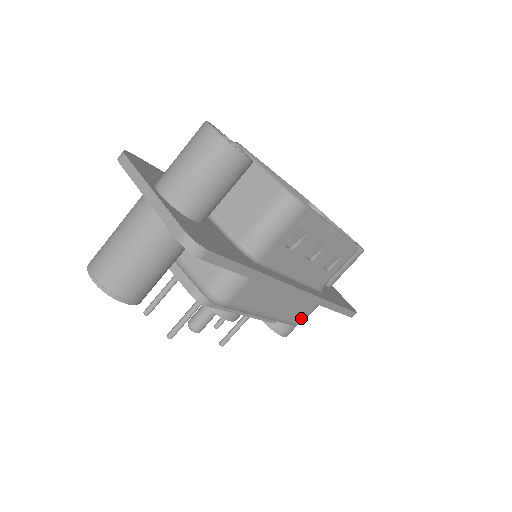
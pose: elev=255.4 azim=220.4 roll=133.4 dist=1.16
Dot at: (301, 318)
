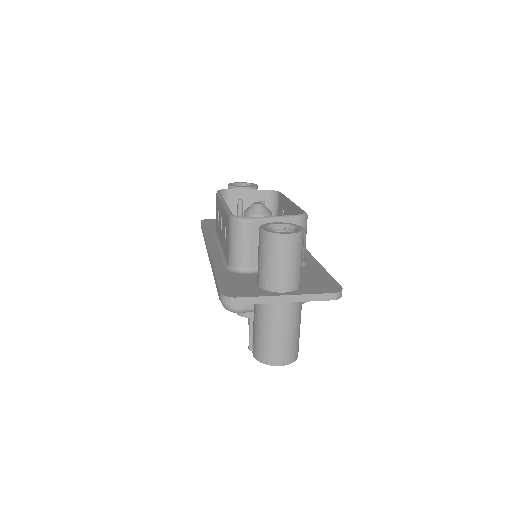
Dot at: occluded
